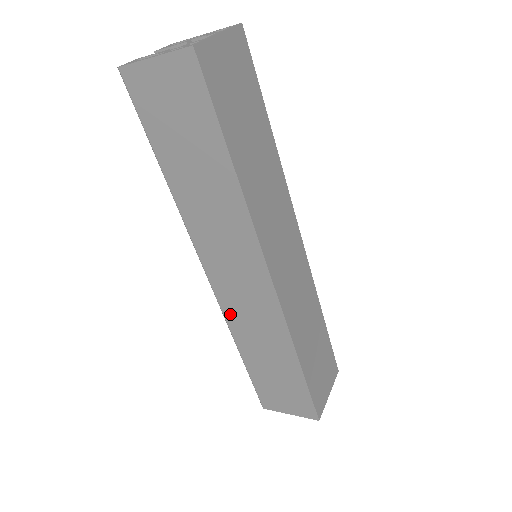
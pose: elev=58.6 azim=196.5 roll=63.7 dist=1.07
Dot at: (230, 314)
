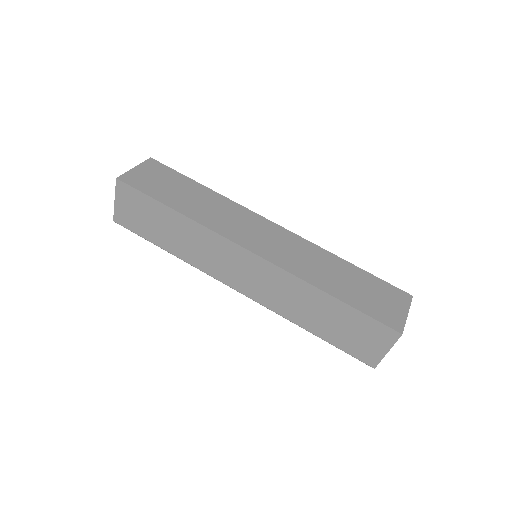
Dot at: (270, 304)
